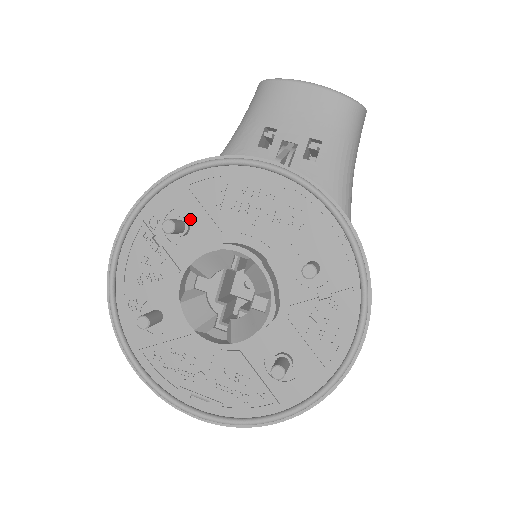
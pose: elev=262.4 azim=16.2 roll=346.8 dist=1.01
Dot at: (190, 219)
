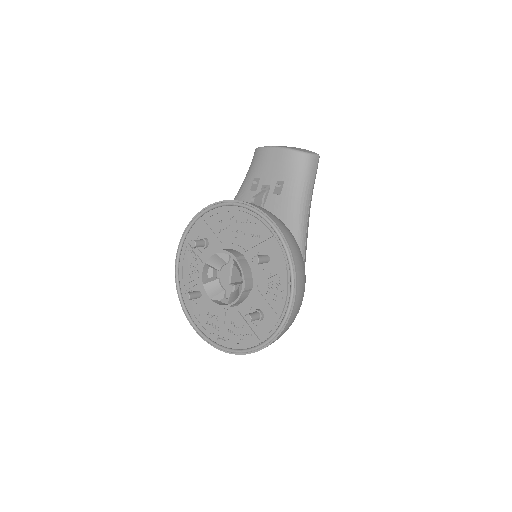
Dot at: (208, 238)
